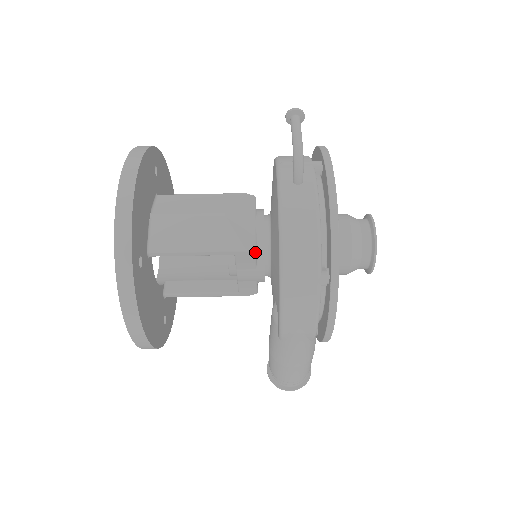
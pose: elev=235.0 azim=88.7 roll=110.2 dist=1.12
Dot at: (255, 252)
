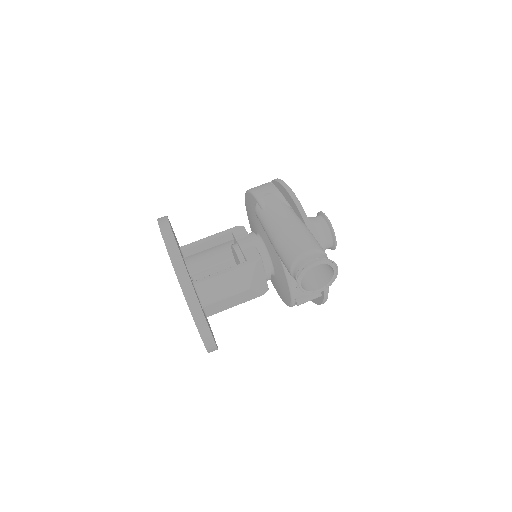
Dot at: (243, 226)
